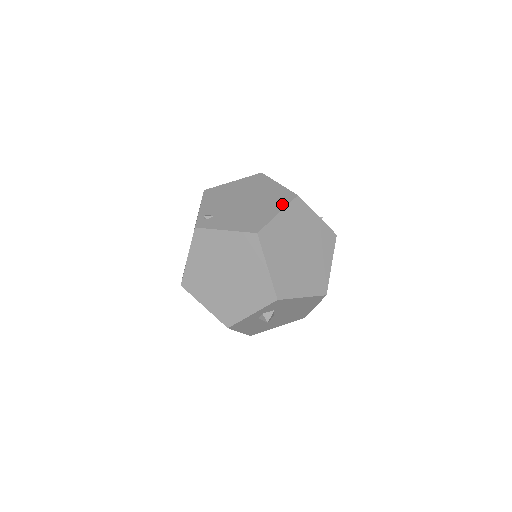
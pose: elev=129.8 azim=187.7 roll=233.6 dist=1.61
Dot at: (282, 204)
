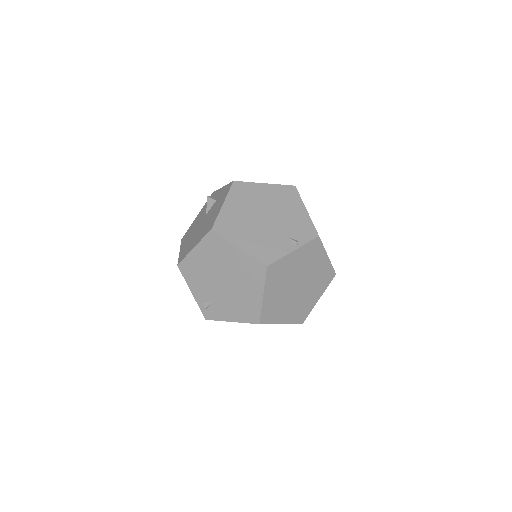
Dot at: (259, 283)
